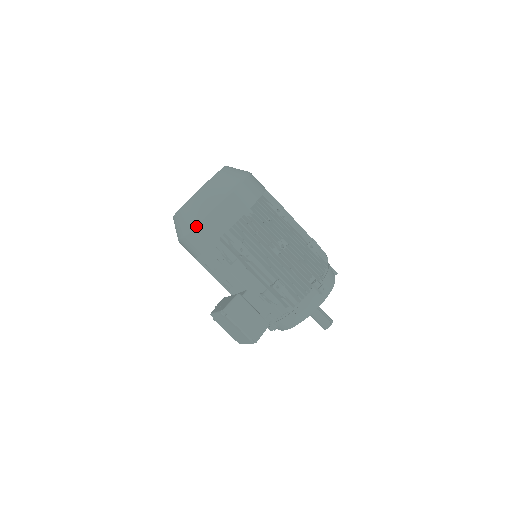
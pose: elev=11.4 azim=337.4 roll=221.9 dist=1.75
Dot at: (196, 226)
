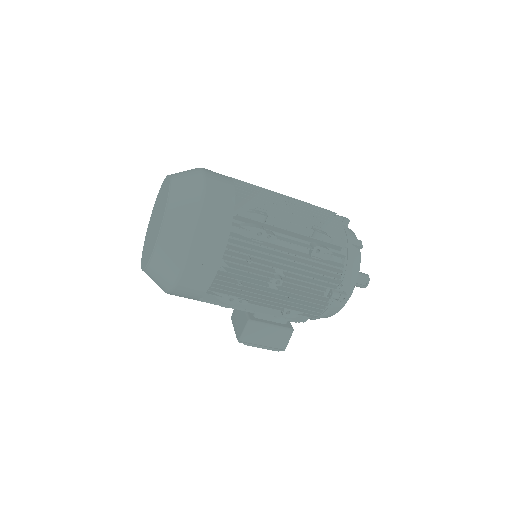
Dot at: (169, 293)
